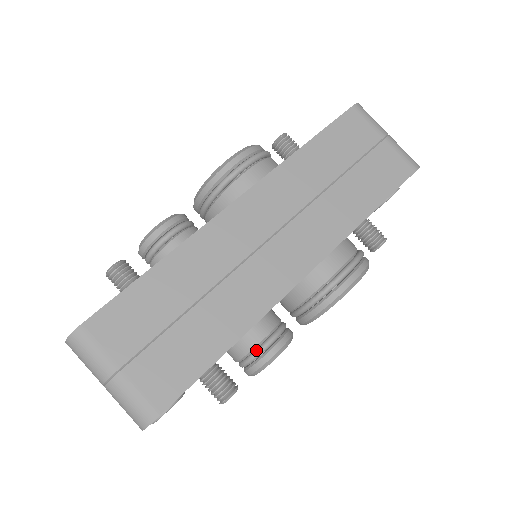
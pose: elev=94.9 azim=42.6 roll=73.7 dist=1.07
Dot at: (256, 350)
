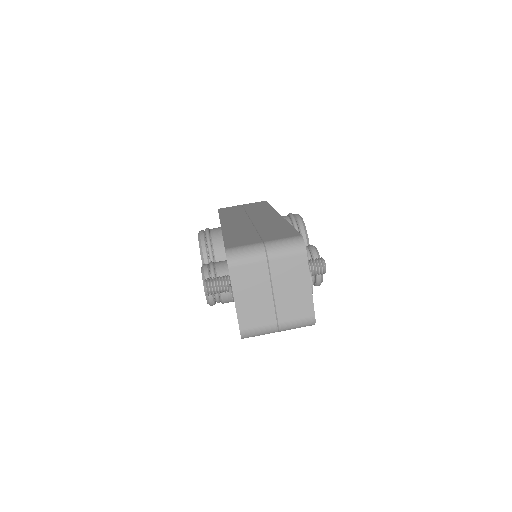
Dot at: occluded
